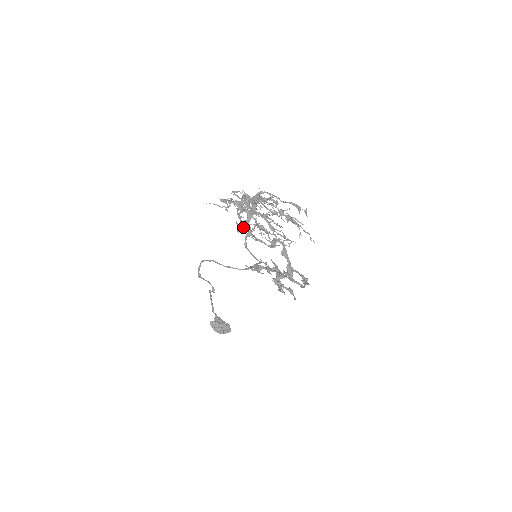
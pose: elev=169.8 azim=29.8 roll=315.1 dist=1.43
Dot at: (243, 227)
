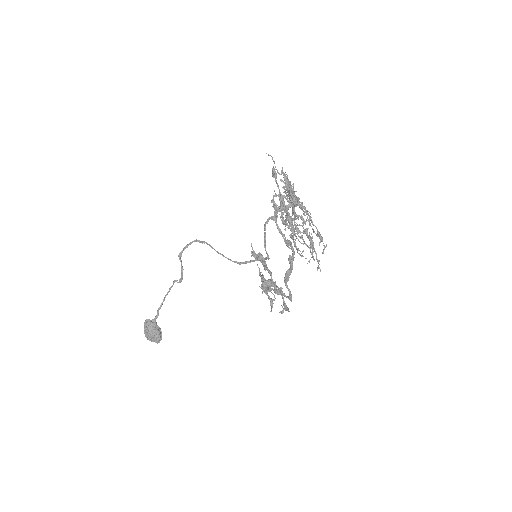
Dot at: (275, 206)
